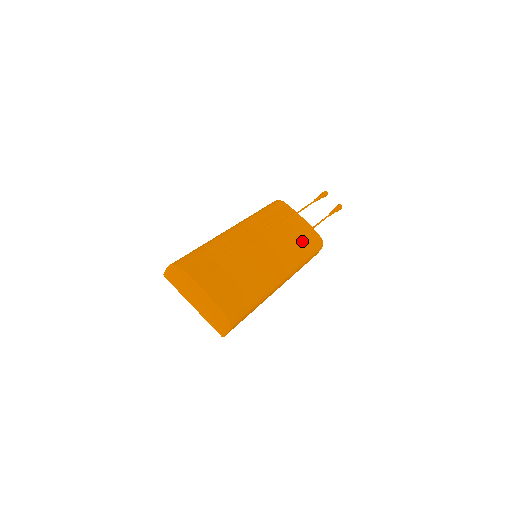
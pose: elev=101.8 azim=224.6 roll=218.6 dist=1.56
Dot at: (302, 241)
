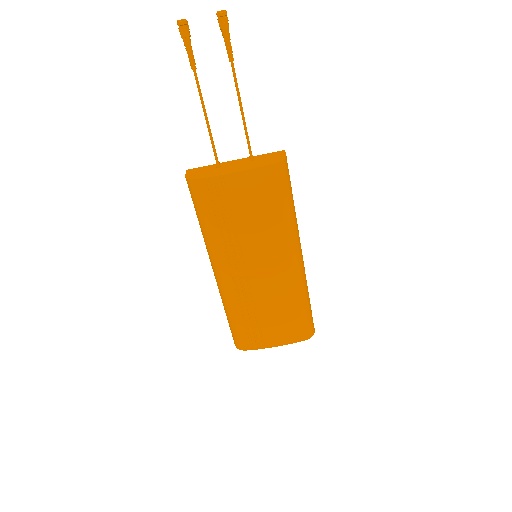
Dot at: (269, 204)
